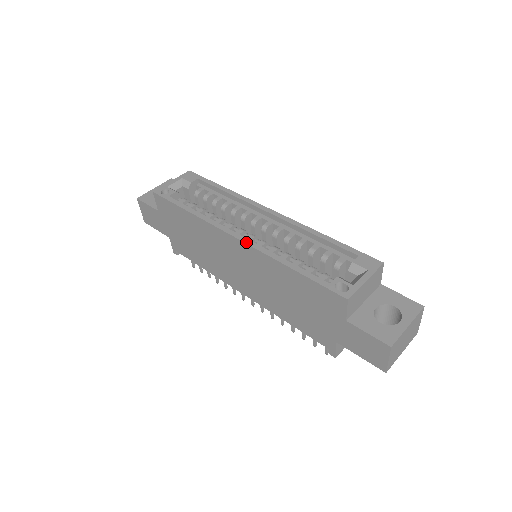
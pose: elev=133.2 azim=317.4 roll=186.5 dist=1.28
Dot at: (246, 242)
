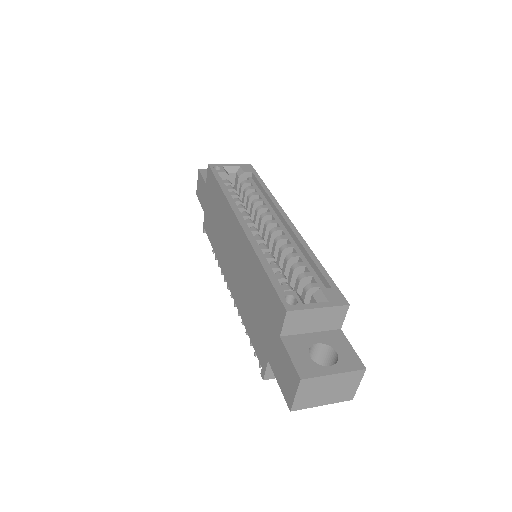
Dot at: (244, 228)
